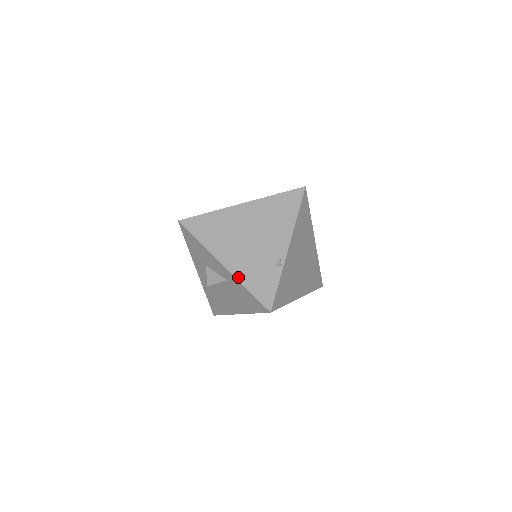
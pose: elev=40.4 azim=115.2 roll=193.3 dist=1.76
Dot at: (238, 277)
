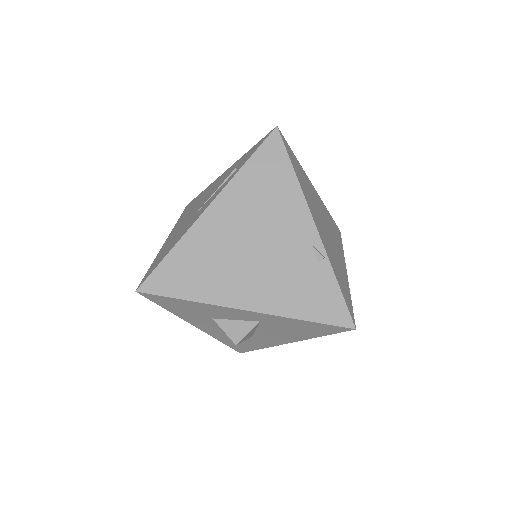
Dot at: (280, 312)
